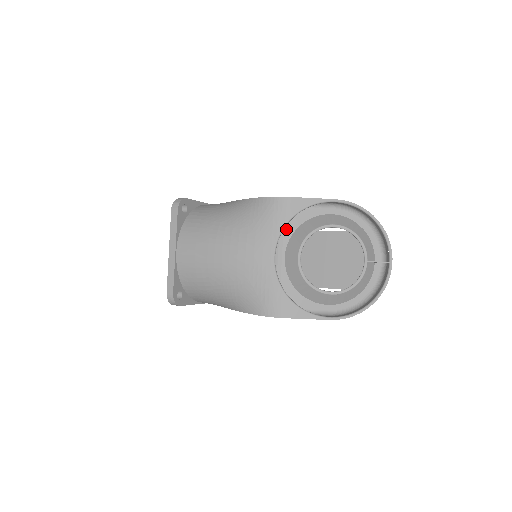
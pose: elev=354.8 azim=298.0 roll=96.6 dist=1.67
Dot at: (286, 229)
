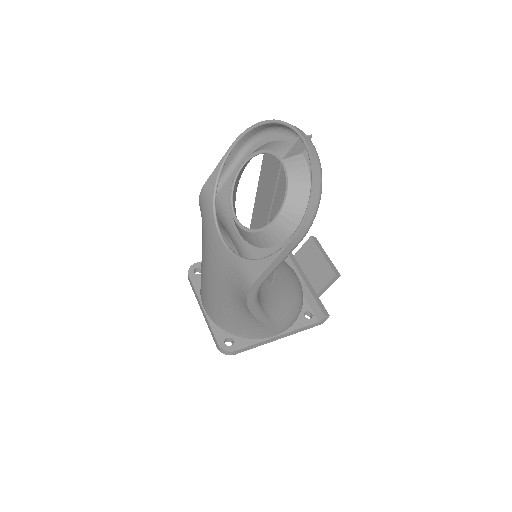
Dot at: (227, 210)
